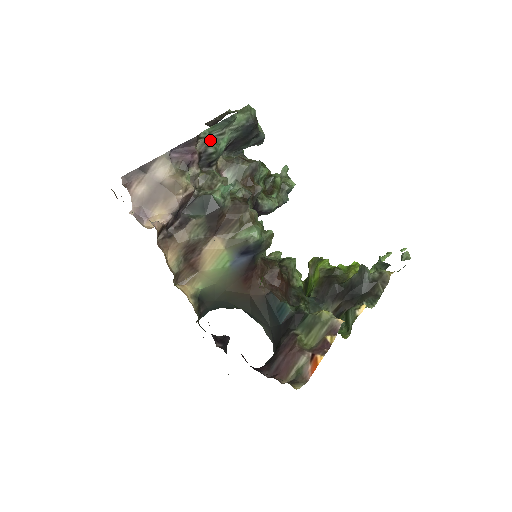
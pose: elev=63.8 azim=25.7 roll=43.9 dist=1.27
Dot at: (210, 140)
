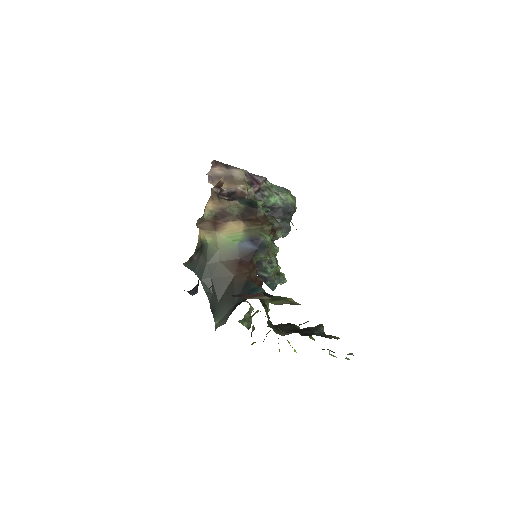
Dot at: (269, 189)
